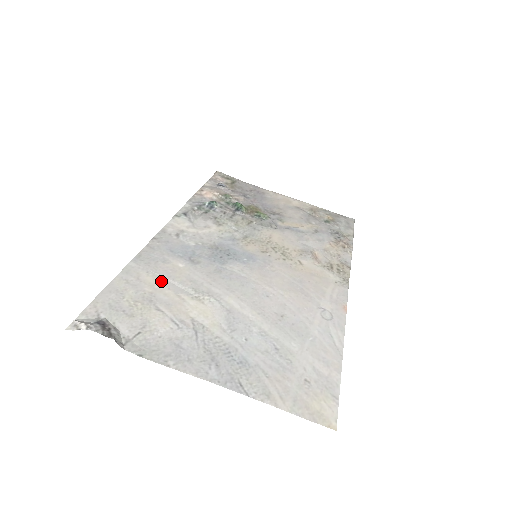
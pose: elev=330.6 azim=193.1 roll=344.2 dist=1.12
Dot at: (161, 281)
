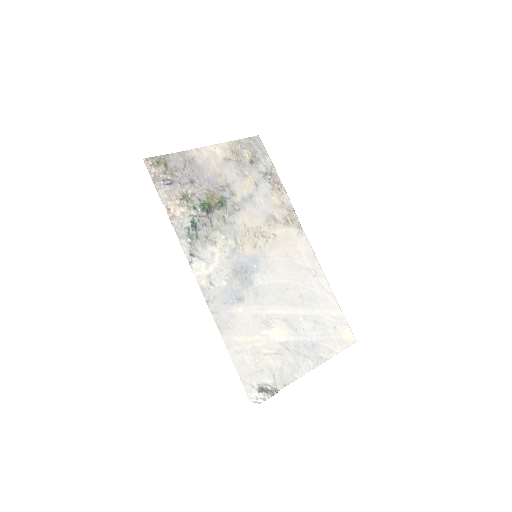
Dot at: (247, 334)
